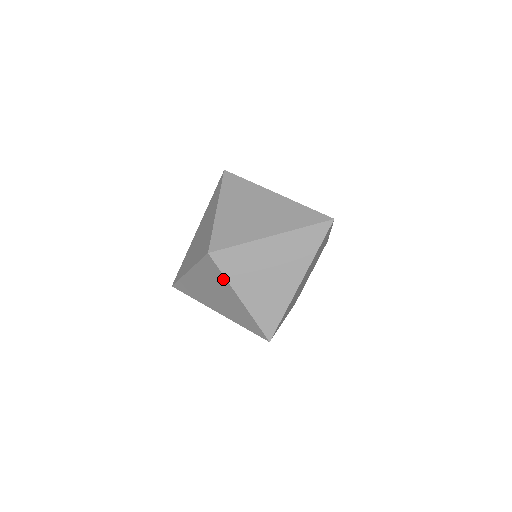
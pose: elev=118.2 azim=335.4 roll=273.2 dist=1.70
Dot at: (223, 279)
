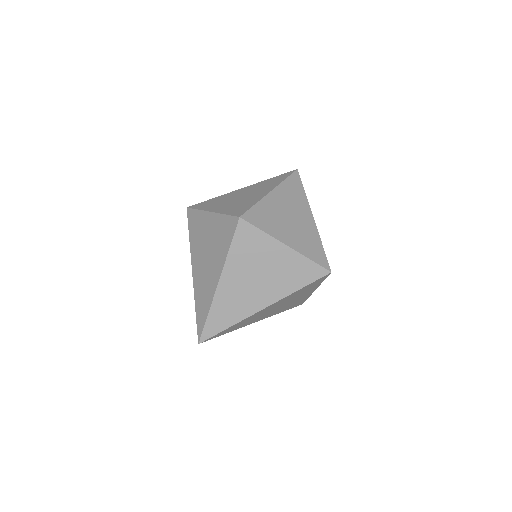
Dot at: (263, 237)
